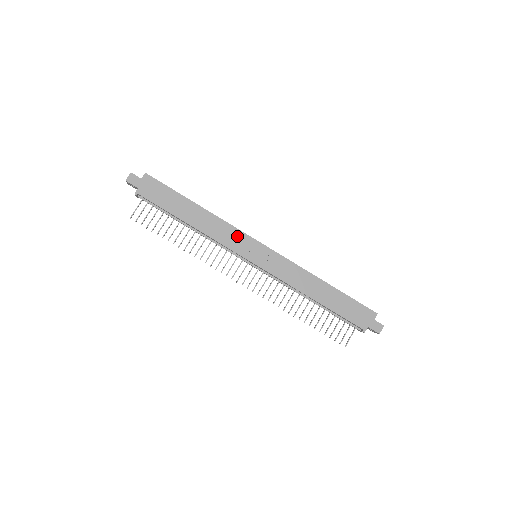
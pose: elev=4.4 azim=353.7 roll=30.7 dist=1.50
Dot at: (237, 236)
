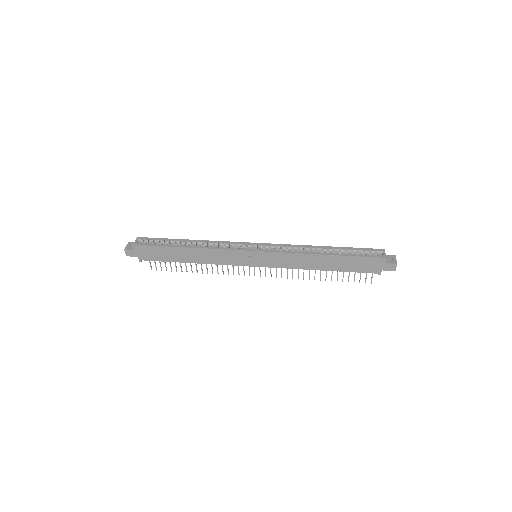
Dot at: (230, 255)
